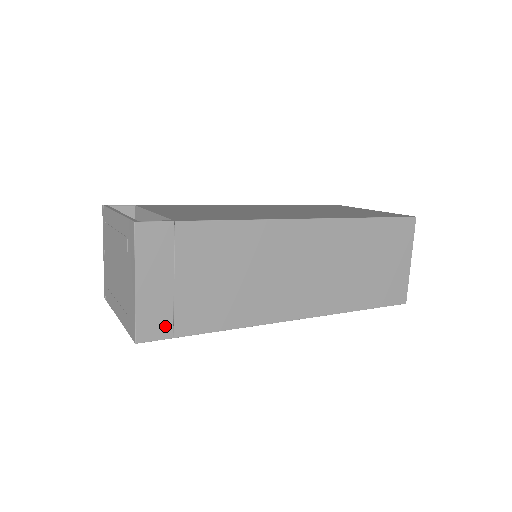
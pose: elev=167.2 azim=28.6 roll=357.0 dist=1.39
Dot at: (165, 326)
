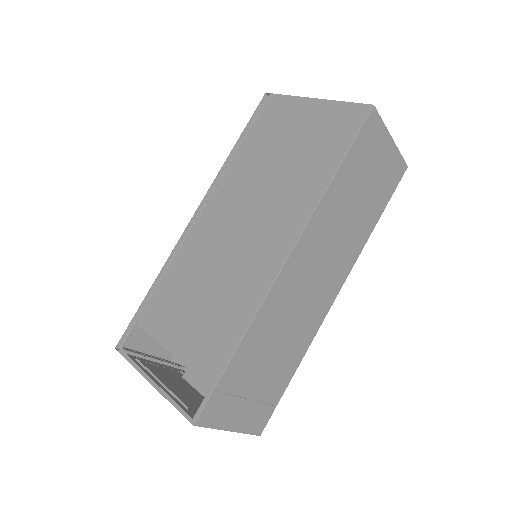
Dot at: (266, 412)
